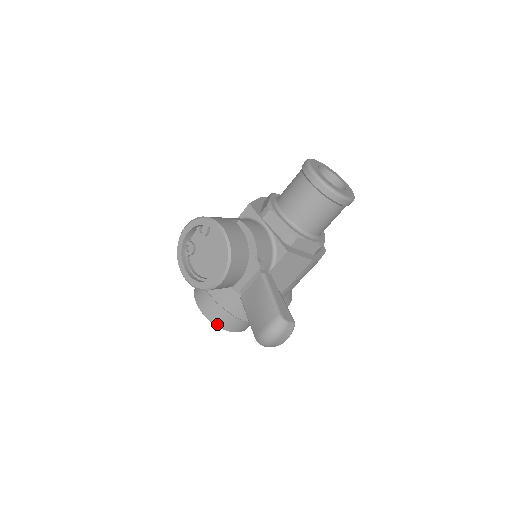
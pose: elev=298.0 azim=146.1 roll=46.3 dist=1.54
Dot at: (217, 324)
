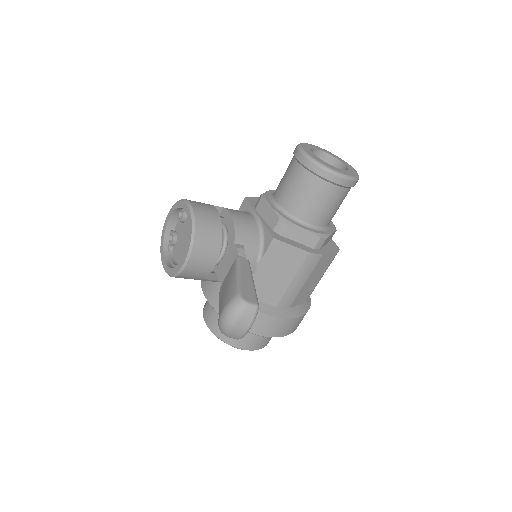
Dot at: (220, 337)
